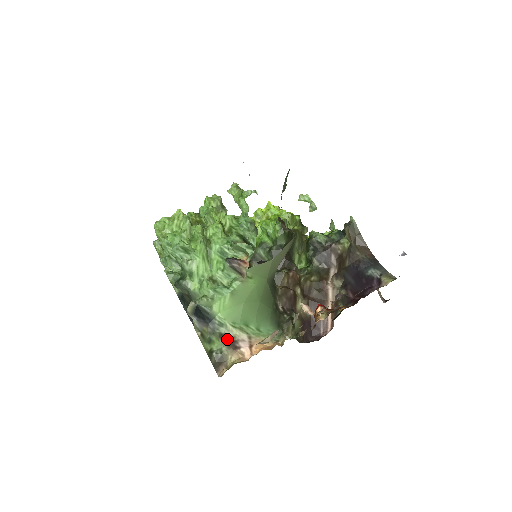
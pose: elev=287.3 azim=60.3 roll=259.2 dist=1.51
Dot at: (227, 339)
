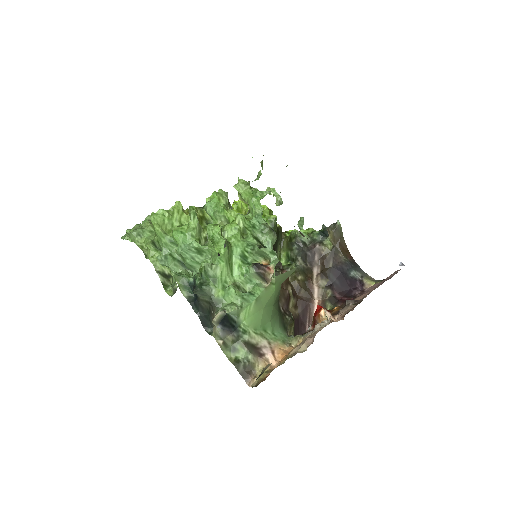
Dot at: (251, 347)
